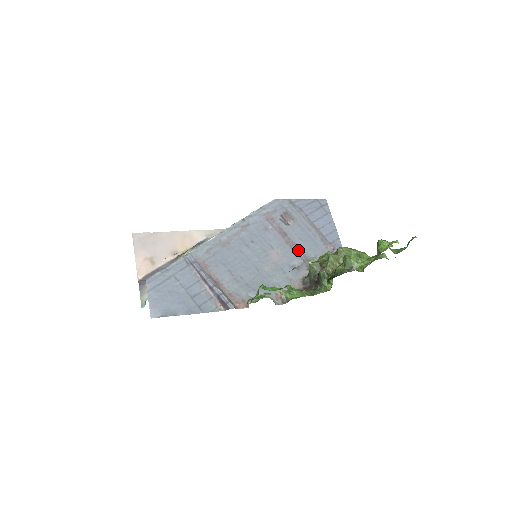
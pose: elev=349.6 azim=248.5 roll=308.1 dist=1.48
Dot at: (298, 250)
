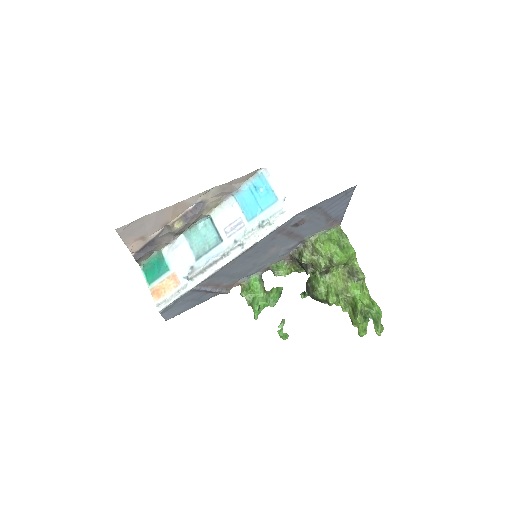
Dot at: (298, 237)
